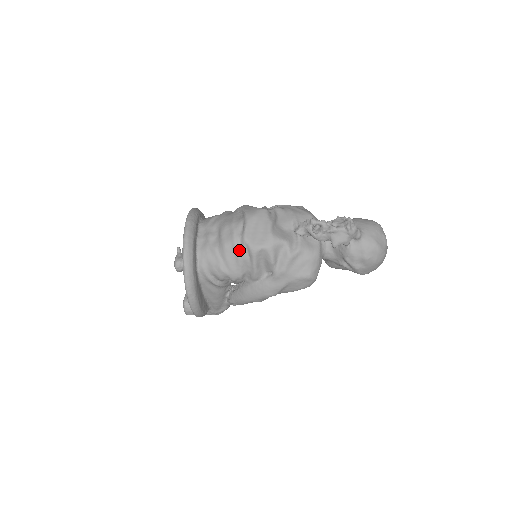
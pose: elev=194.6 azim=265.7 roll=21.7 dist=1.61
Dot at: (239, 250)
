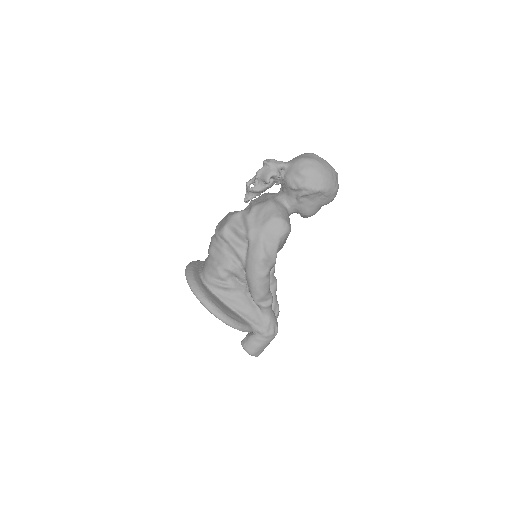
Dot at: (217, 243)
